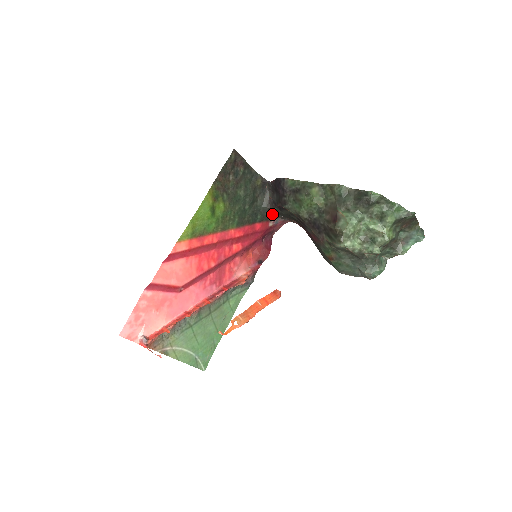
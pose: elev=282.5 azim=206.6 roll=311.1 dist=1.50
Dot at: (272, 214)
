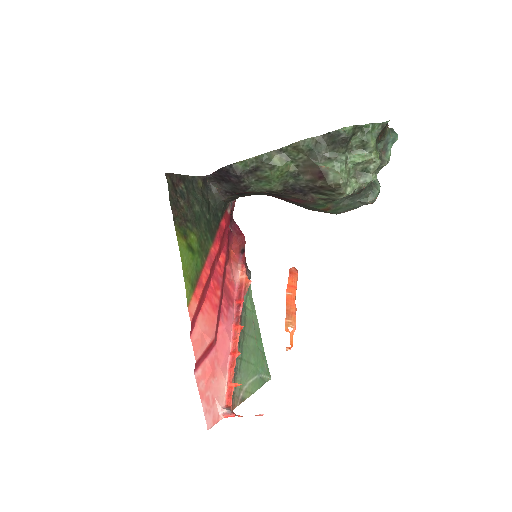
Dot at: (228, 202)
